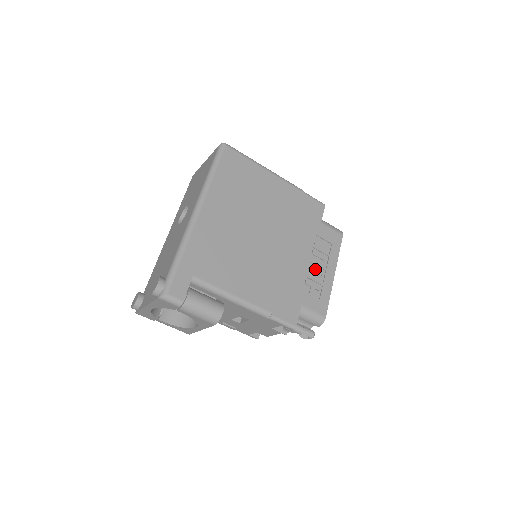
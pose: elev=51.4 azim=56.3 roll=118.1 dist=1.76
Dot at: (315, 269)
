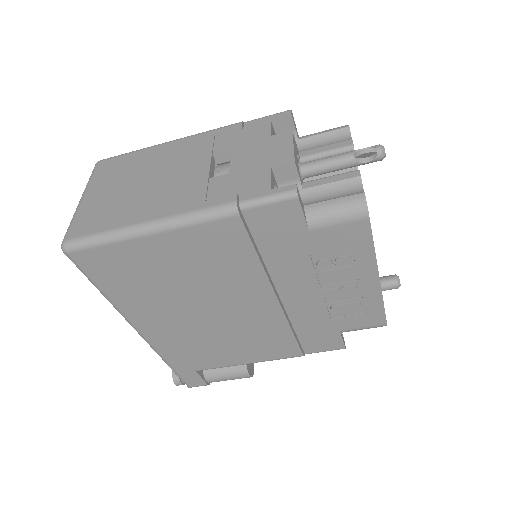
Dot at: (338, 291)
